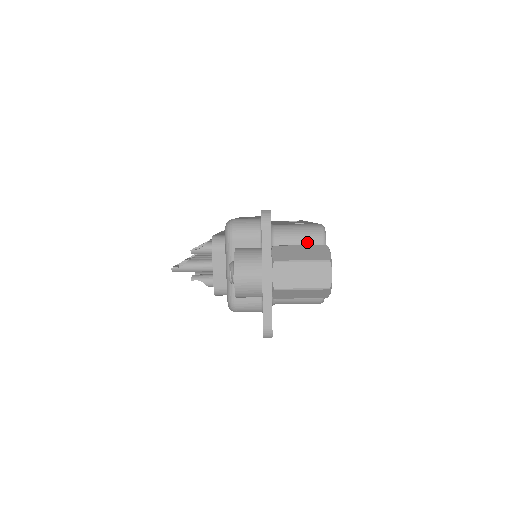
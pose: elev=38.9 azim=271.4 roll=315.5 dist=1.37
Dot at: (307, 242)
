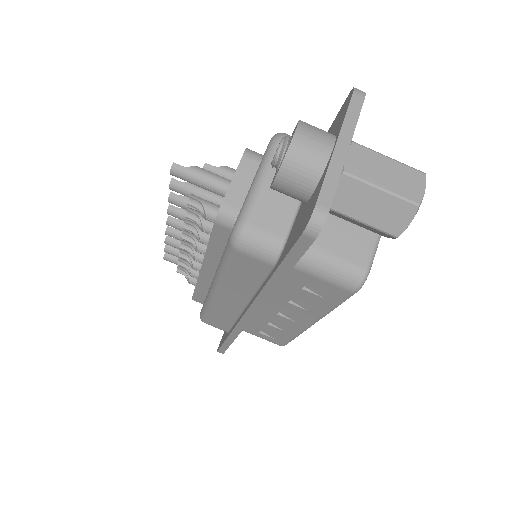
Dot at: occluded
